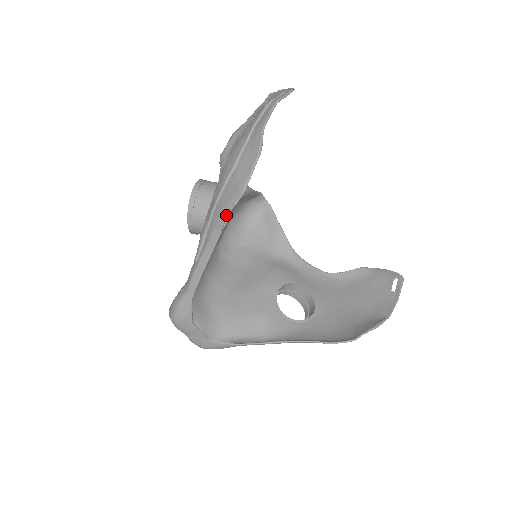
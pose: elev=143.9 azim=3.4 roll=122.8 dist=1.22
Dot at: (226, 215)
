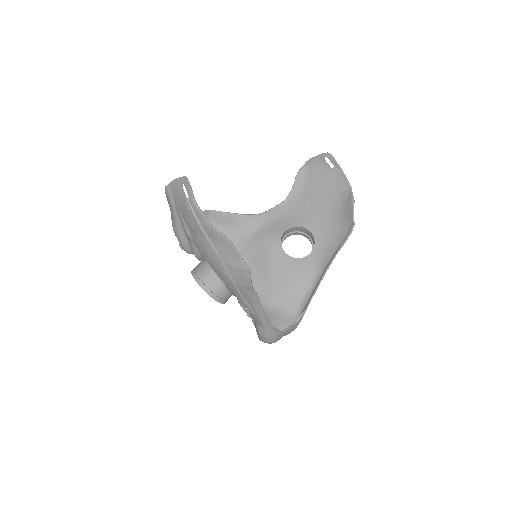
Dot at: (251, 286)
